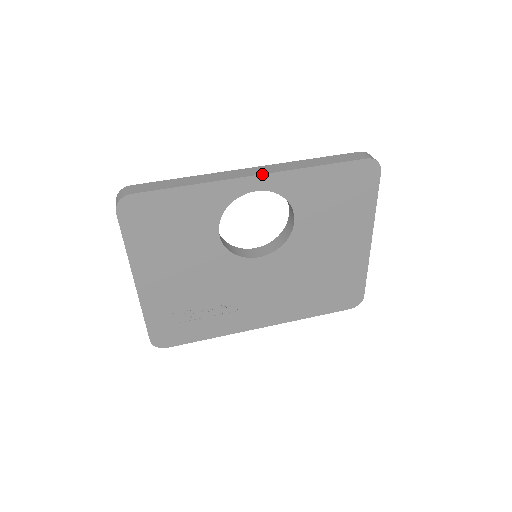
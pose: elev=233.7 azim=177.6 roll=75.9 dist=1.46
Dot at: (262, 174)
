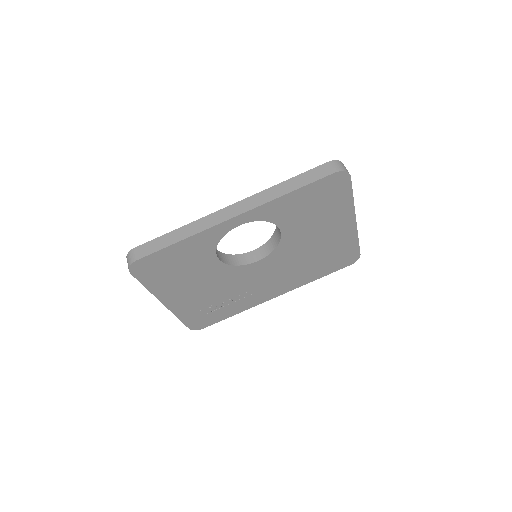
Dot at: (241, 214)
